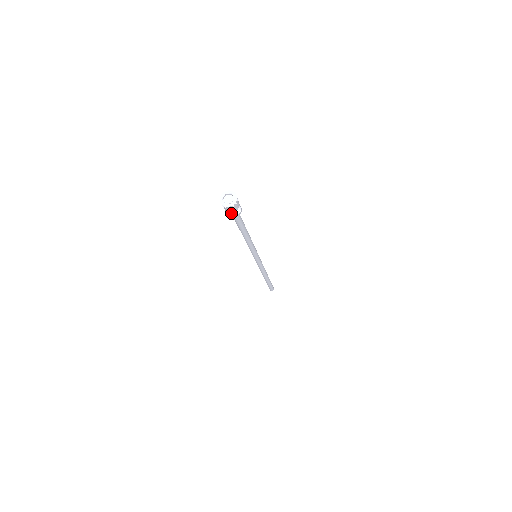
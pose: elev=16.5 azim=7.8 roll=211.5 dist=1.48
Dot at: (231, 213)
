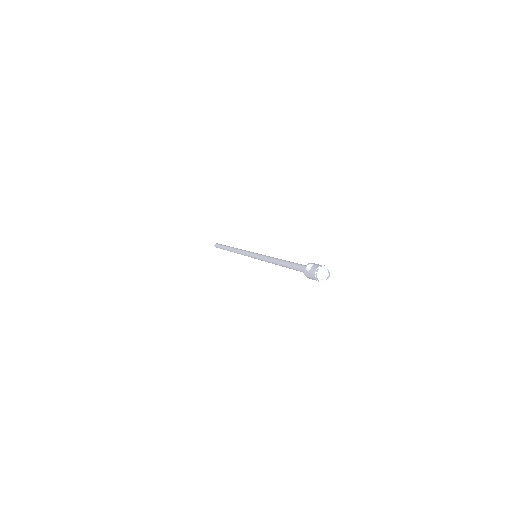
Dot at: (314, 279)
